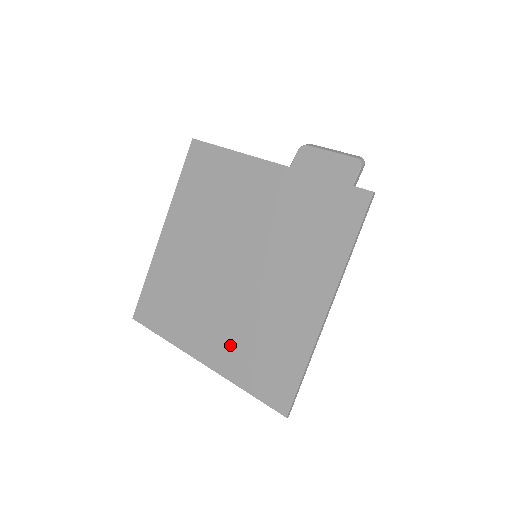
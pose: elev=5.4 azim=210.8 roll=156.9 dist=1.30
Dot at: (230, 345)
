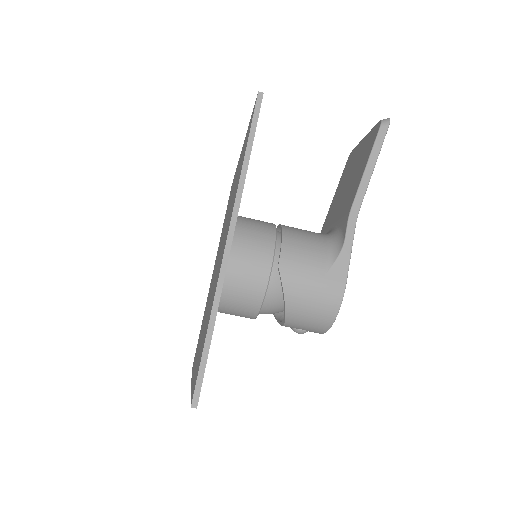
Dot at: occluded
